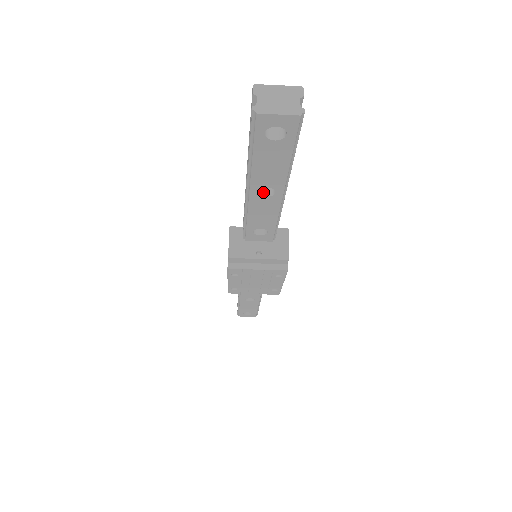
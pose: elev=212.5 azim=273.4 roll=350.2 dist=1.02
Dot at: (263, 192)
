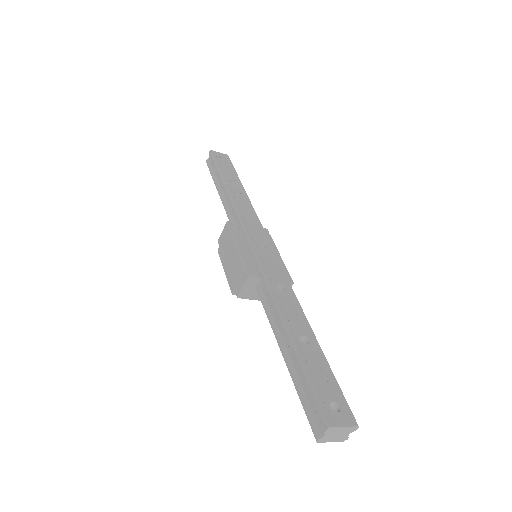
Dot at: occluded
